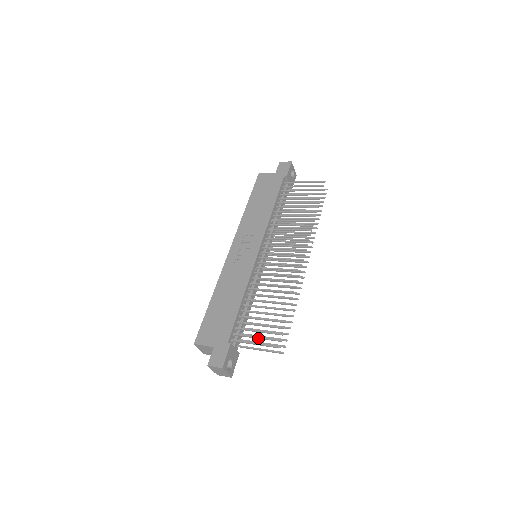
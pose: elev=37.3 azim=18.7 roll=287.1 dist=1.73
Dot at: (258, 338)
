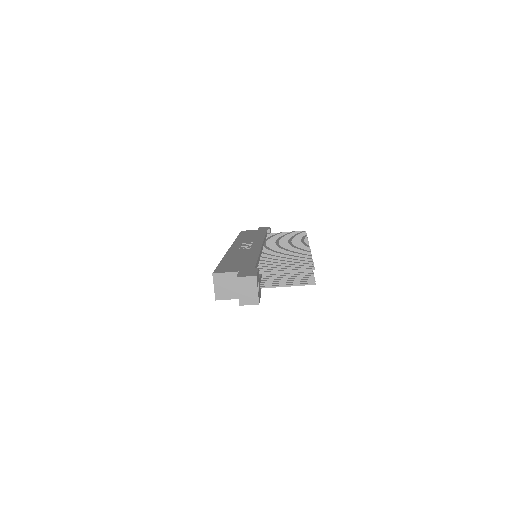
Dot at: (286, 269)
